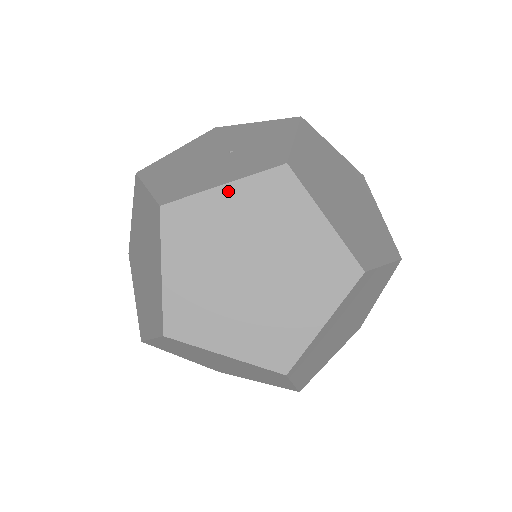
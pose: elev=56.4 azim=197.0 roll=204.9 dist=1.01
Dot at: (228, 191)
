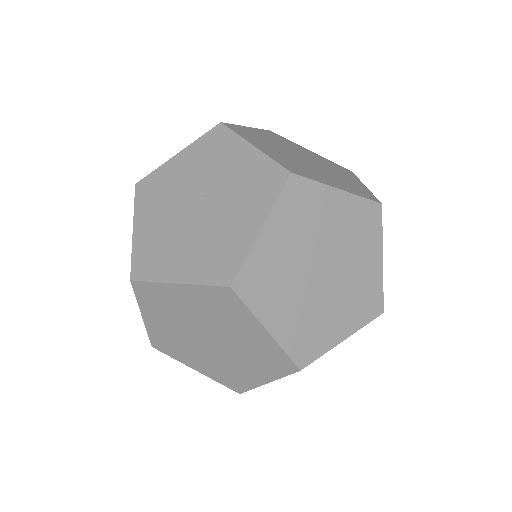
Dot at: (268, 230)
